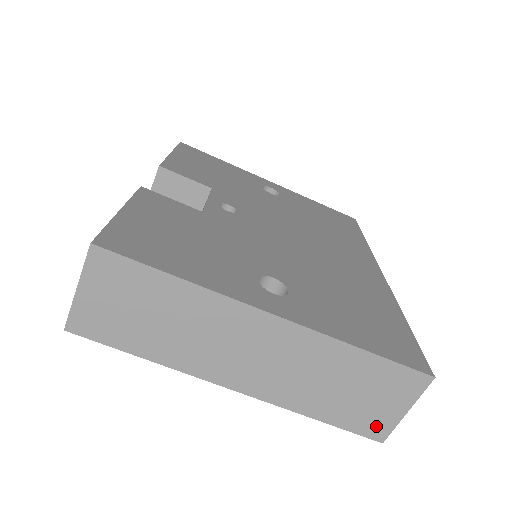
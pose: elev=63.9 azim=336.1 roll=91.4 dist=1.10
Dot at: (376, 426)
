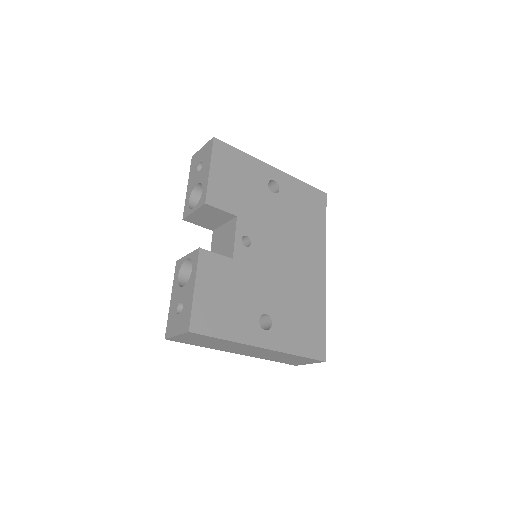
Dot at: (295, 364)
